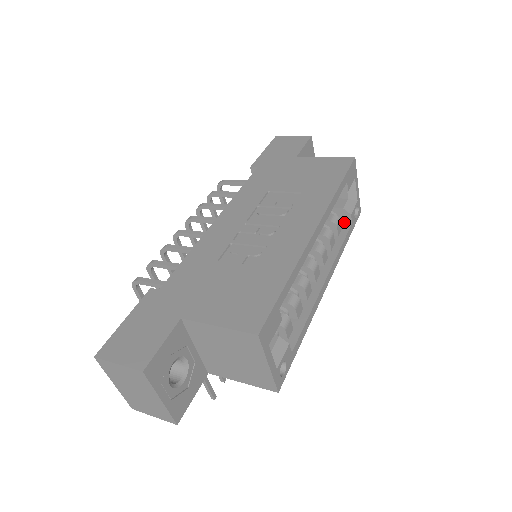
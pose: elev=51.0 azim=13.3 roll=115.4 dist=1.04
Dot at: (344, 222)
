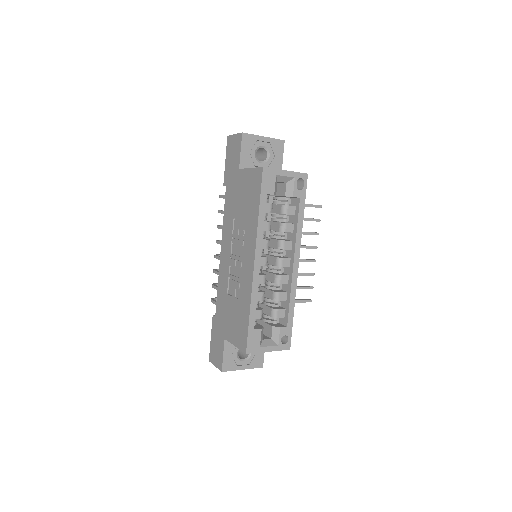
Dot at: (296, 198)
